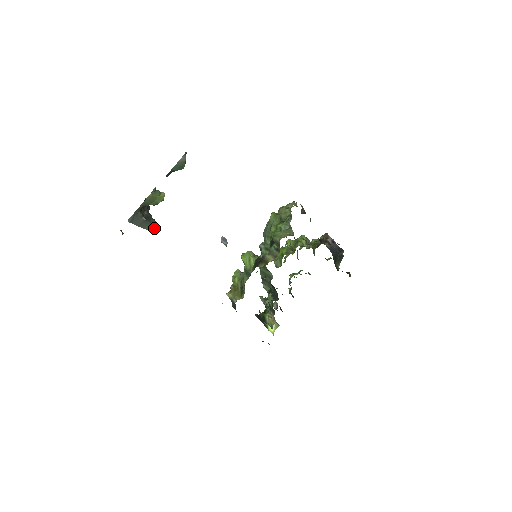
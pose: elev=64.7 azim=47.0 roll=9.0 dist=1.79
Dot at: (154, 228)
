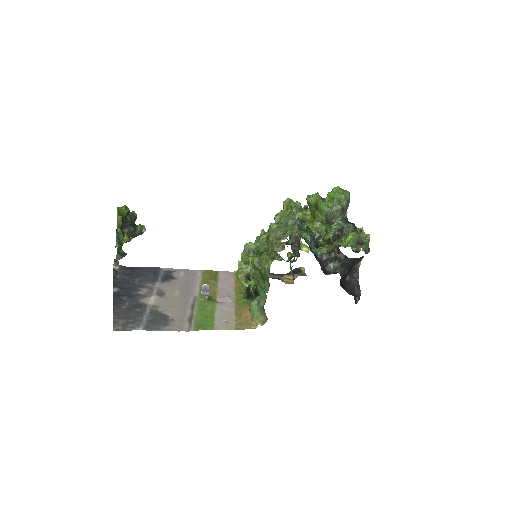
Dot at: (144, 231)
